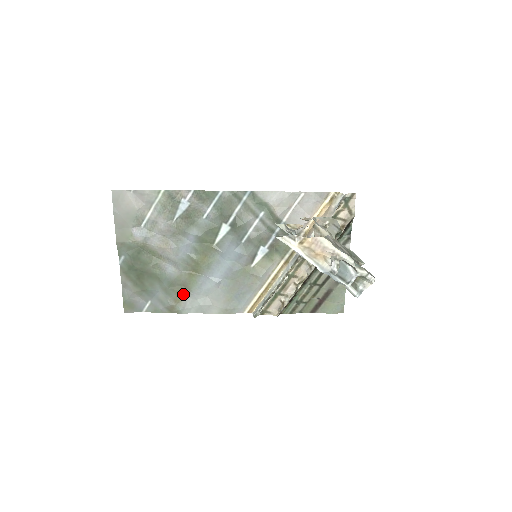
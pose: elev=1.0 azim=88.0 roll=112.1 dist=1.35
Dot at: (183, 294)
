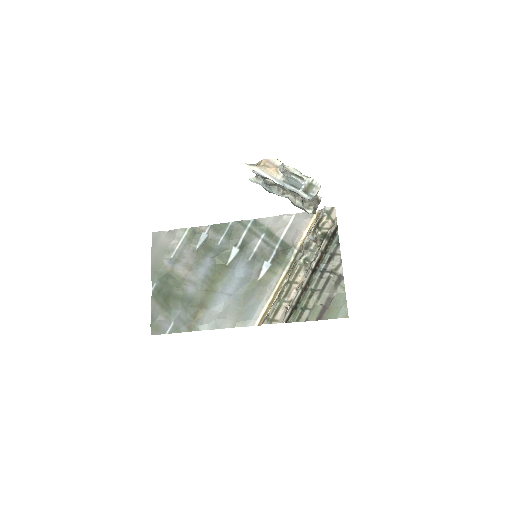
Dot at: (201, 311)
